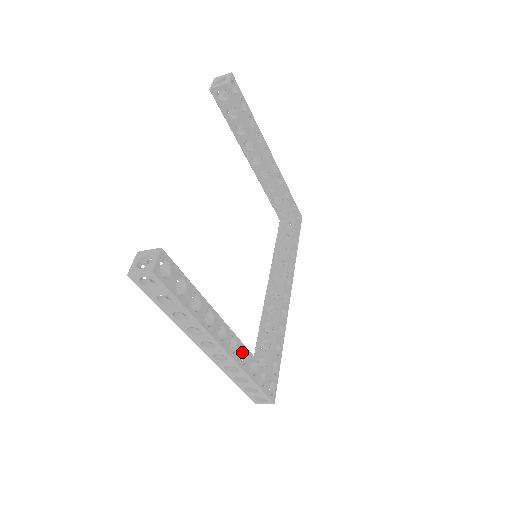
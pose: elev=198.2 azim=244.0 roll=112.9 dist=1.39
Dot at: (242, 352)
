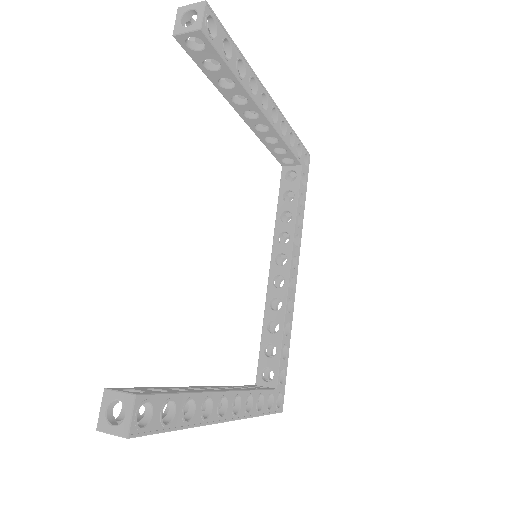
Dot at: occluded
